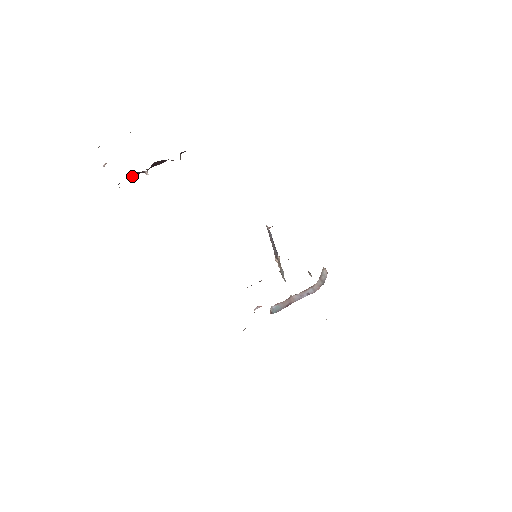
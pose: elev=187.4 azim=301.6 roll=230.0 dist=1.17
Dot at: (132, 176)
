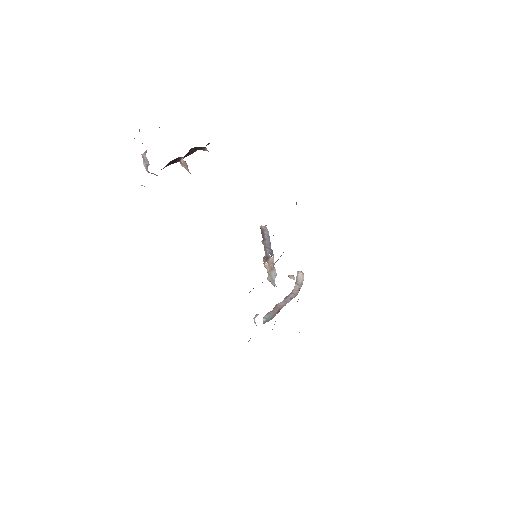
Dot at: occluded
